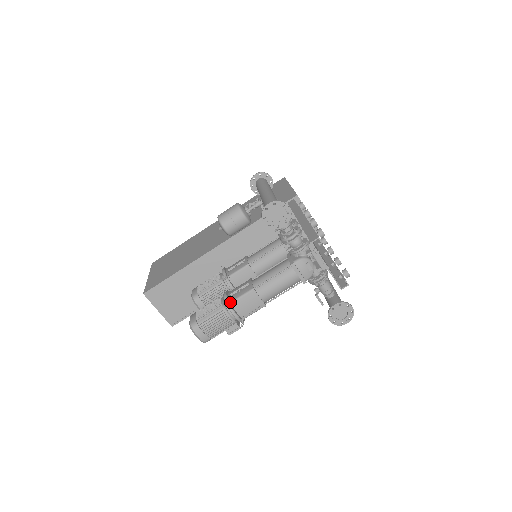
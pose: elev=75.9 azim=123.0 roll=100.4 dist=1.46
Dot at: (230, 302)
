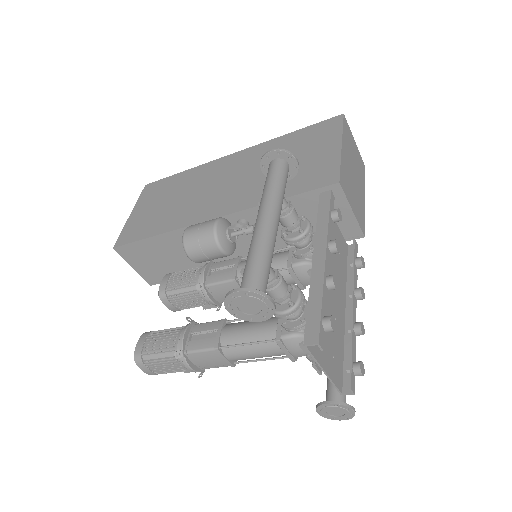
Dot at: (185, 352)
